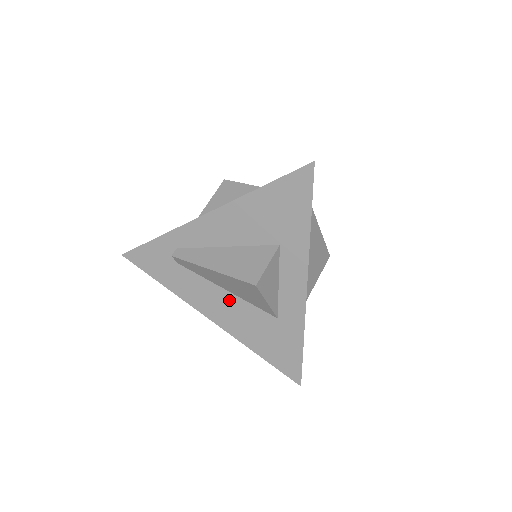
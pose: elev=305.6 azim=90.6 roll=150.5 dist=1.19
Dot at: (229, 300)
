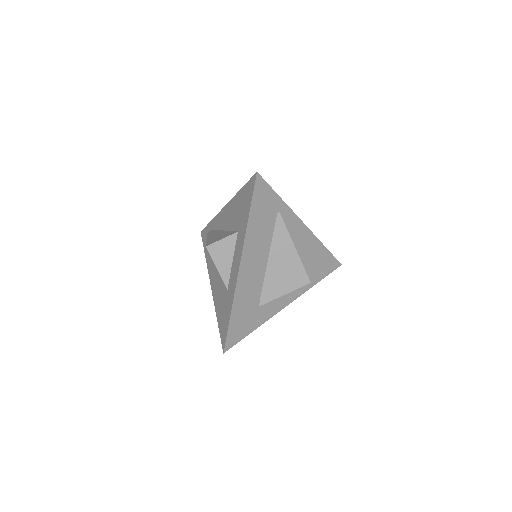
Dot at: occluded
